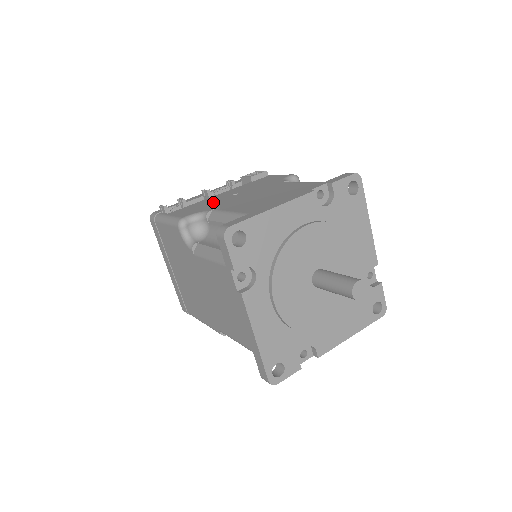
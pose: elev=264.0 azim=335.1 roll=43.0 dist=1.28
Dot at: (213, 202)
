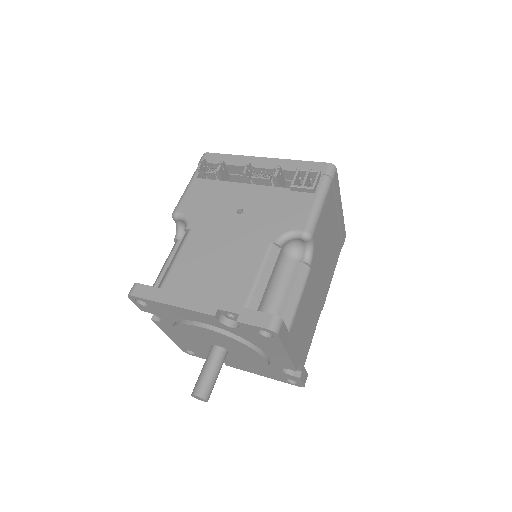
Dot at: (217, 206)
